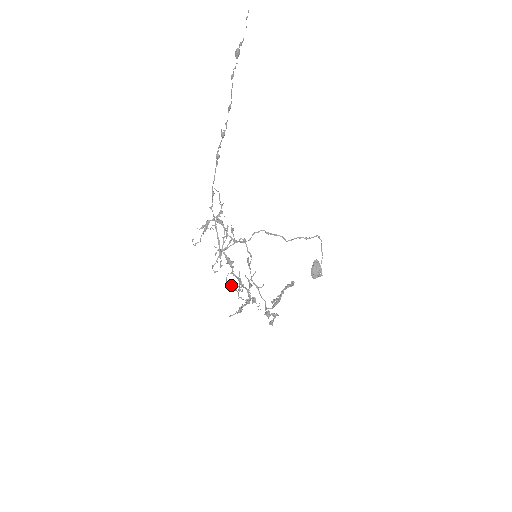
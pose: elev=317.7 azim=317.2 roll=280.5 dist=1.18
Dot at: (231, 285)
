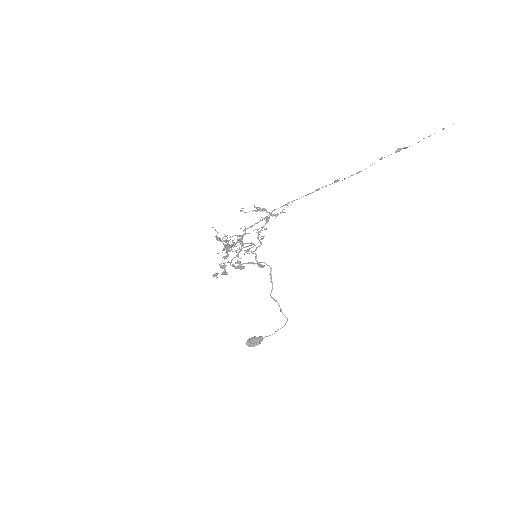
Dot at: occluded
